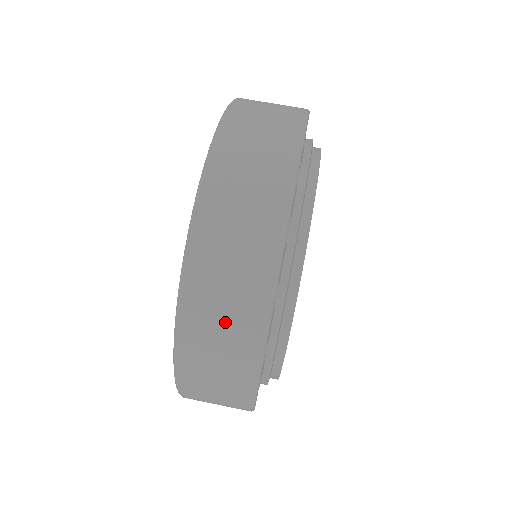
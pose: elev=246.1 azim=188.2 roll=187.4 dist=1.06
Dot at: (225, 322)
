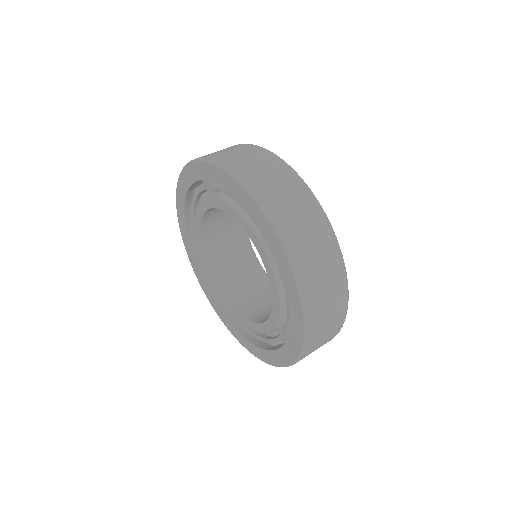
Dot at: (328, 329)
